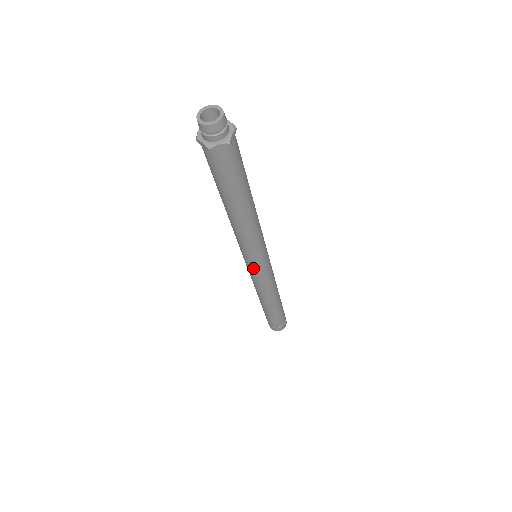
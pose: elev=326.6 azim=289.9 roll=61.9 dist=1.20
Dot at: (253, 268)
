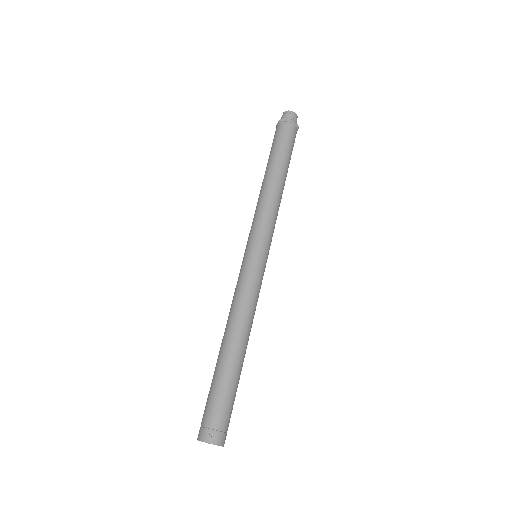
Dot at: (247, 254)
